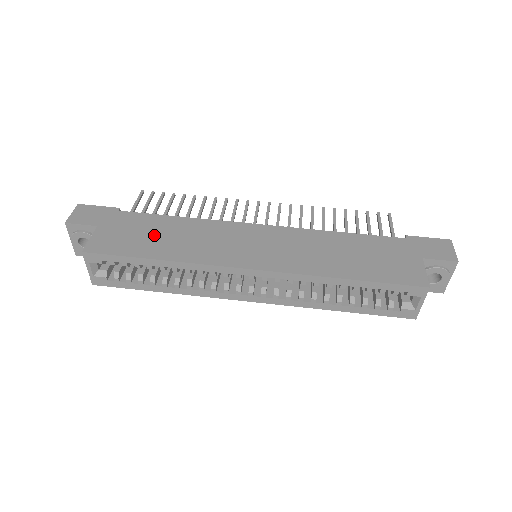
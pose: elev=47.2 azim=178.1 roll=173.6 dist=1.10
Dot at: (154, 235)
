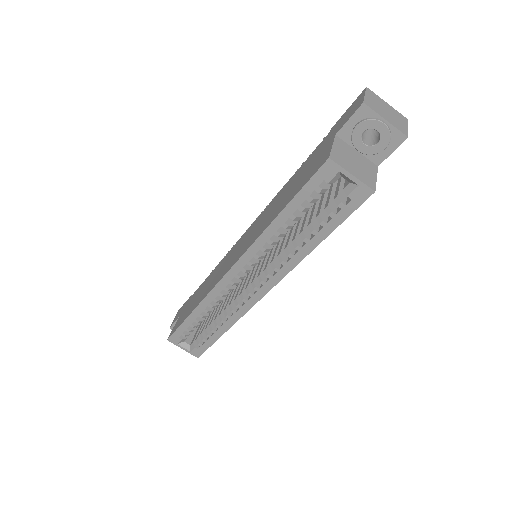
Dot at: (197, 297)
